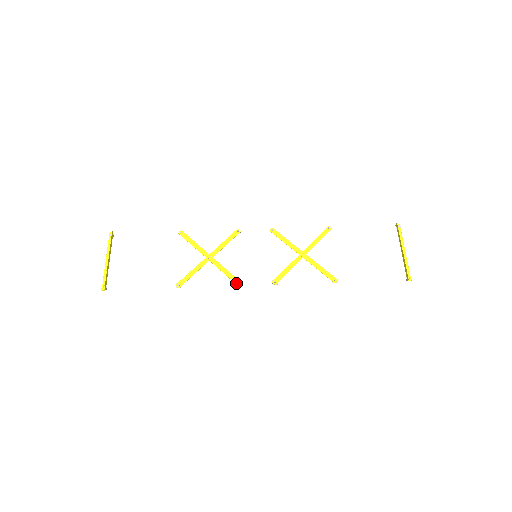
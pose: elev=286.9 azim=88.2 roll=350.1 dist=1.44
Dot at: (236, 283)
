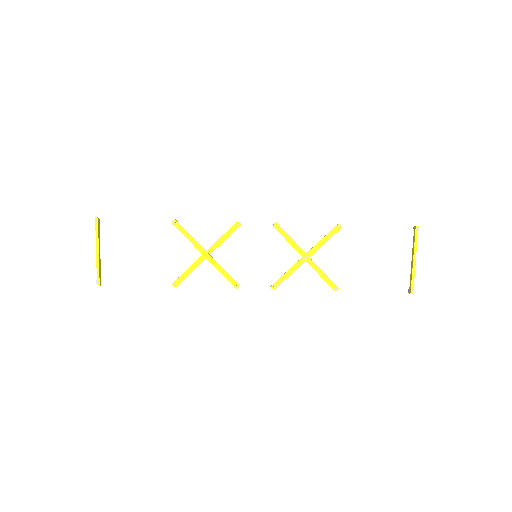
Dot at: (234, 286)
